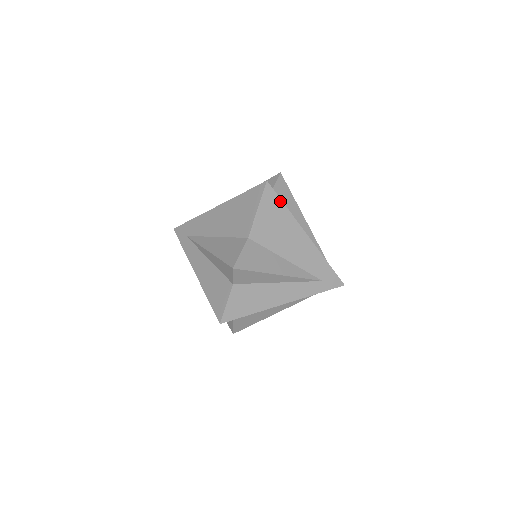
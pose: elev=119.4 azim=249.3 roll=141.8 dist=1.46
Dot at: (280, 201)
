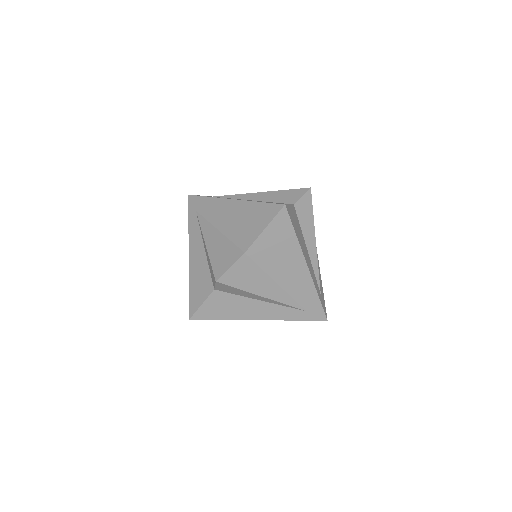
Dot at: (292, 228)
